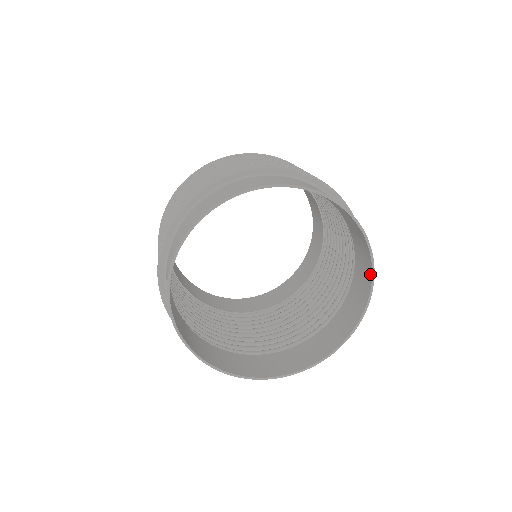
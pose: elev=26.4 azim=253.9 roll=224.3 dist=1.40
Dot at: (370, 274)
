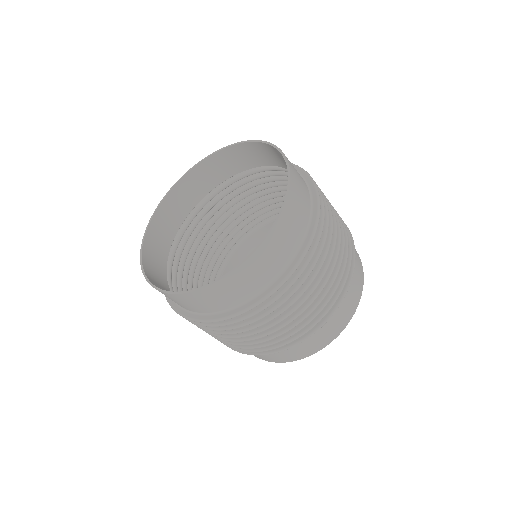
Dot at: (278, 152)
